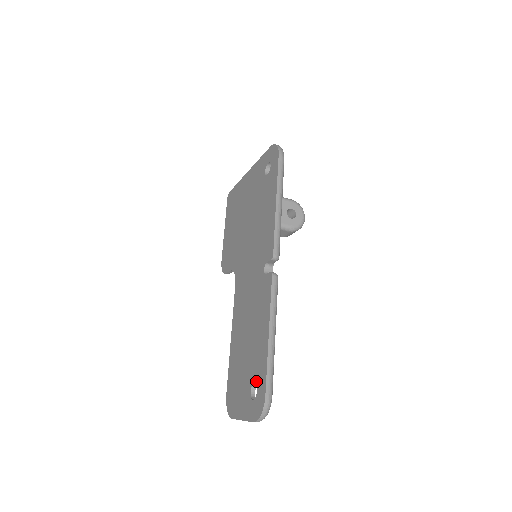
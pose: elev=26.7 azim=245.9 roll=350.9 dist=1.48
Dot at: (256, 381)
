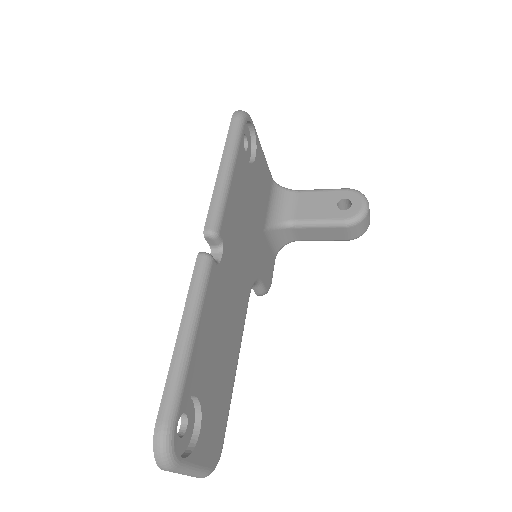
Dot at: occluded
